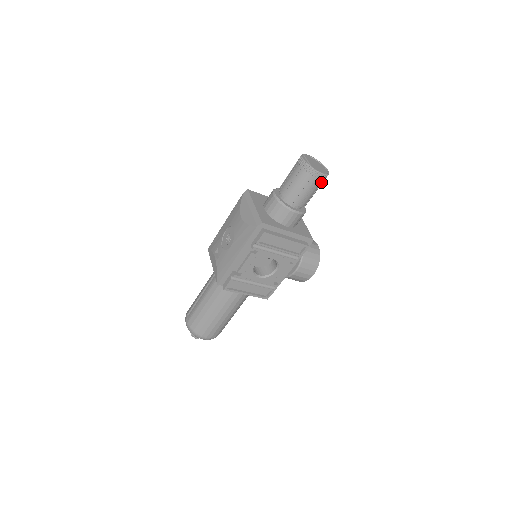
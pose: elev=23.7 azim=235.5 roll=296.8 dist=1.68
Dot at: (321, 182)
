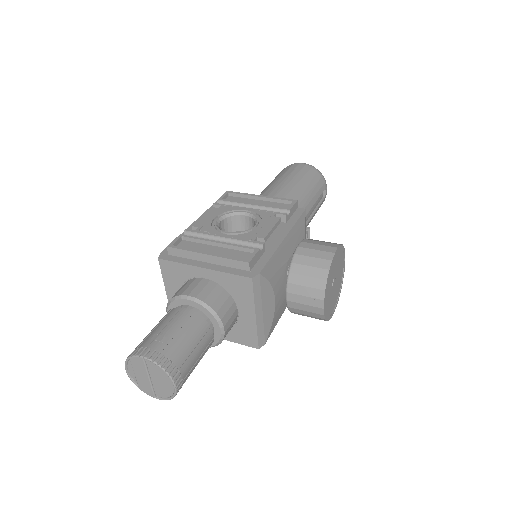
Dot at: occluded
